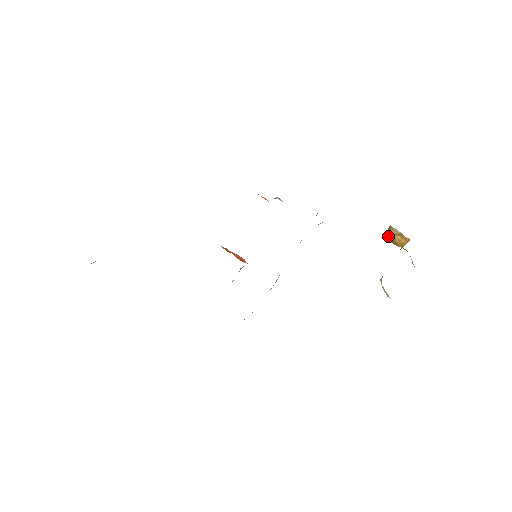
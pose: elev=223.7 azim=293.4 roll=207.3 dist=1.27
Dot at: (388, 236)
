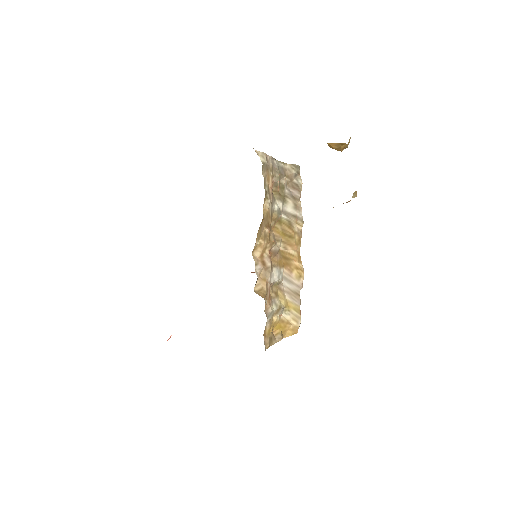
Dot at: occluded
